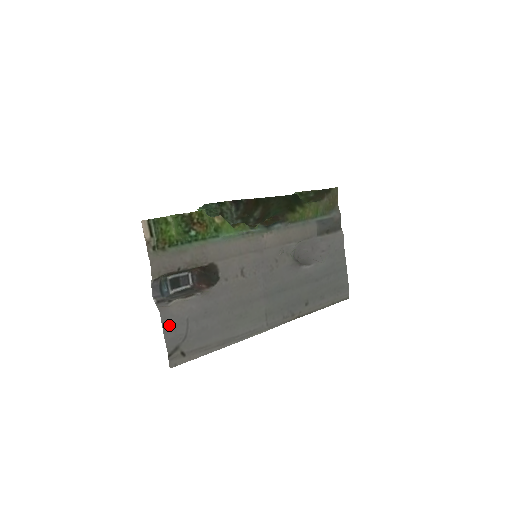
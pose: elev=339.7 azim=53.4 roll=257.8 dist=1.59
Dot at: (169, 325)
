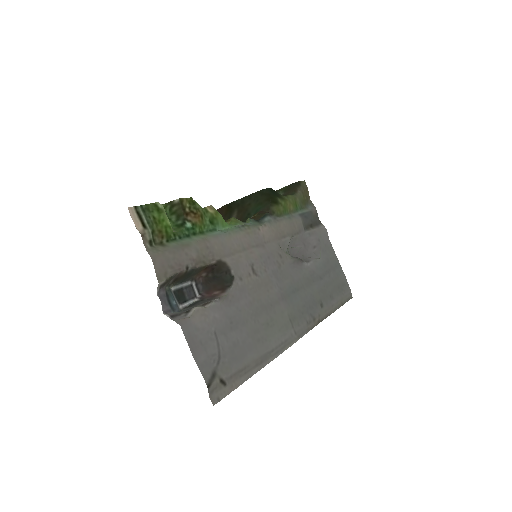
Dot at: (196, 343)
